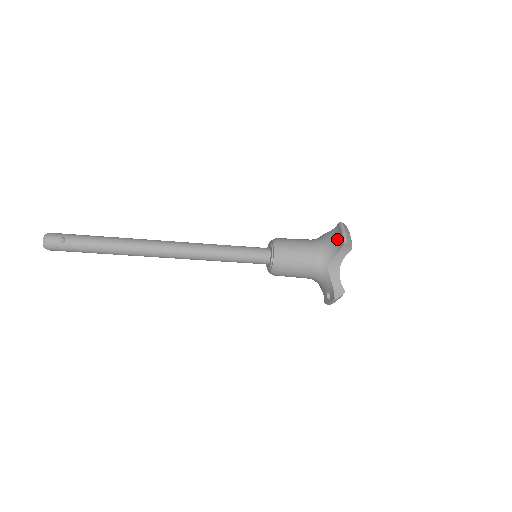
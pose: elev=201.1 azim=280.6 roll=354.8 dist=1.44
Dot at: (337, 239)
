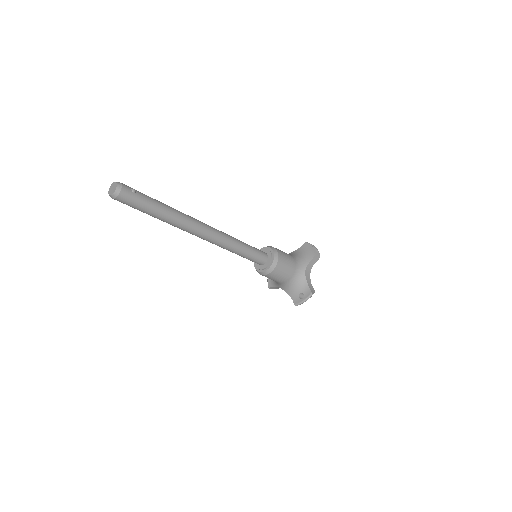
Dot at: (308, 252)
